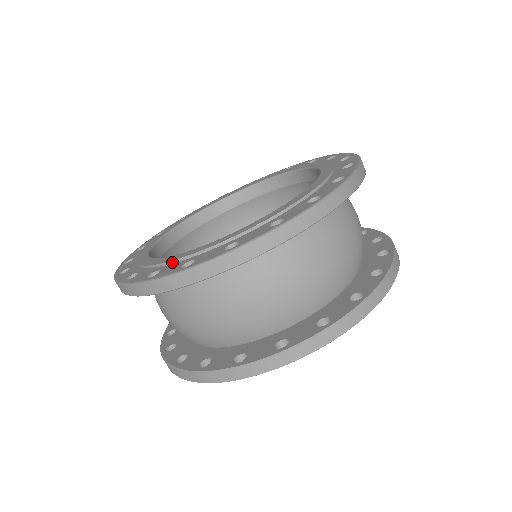
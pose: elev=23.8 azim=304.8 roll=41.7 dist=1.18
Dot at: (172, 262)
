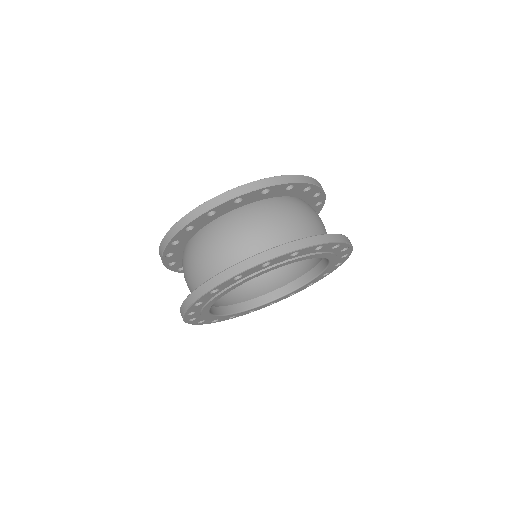
Dot at: occluded
